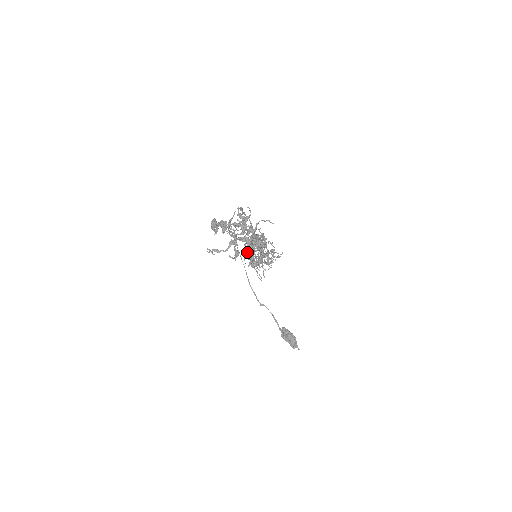
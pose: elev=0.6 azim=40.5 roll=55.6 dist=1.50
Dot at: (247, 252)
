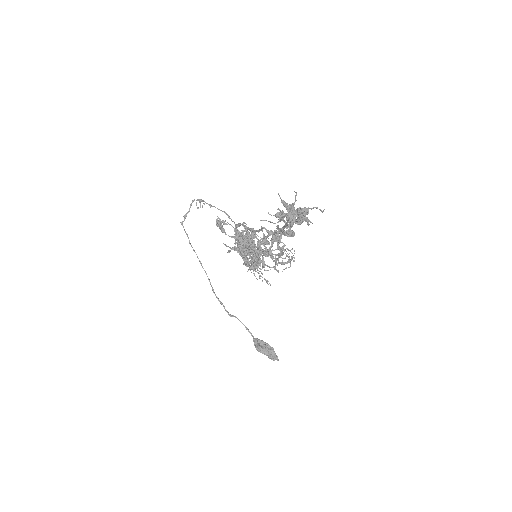
Dot at: occluded
